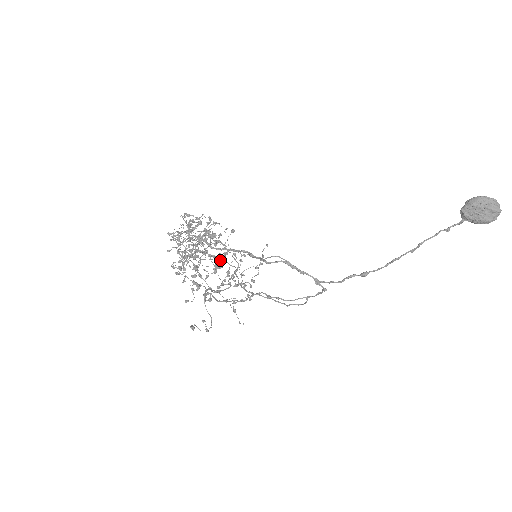
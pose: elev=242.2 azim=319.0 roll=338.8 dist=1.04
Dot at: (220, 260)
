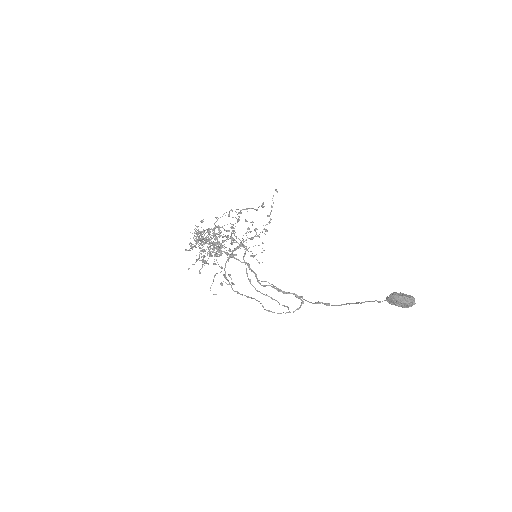
Dot at: occluded
